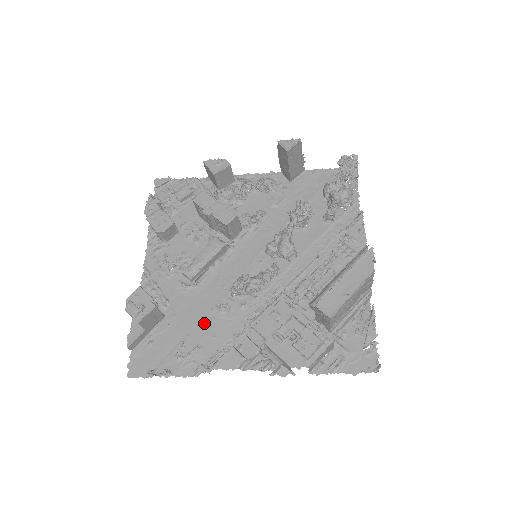
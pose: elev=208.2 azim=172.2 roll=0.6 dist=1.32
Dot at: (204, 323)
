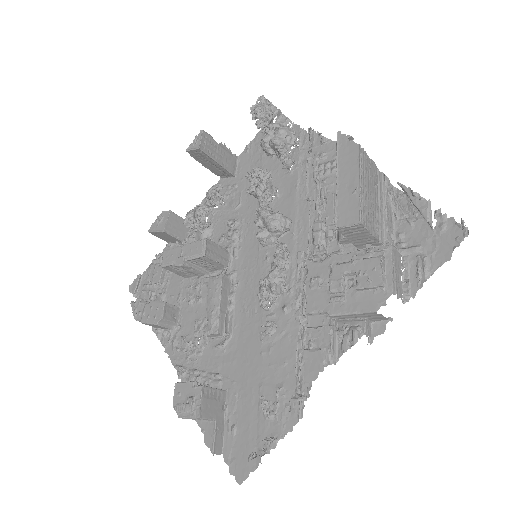
Dot at: (265, 360)
